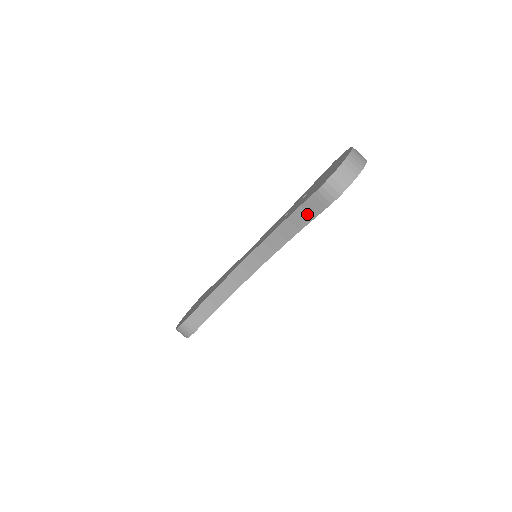
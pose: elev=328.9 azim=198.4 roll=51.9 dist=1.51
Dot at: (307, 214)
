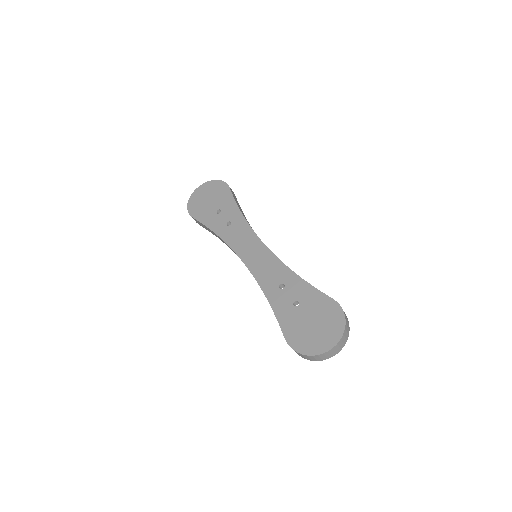
Dot at: occluded
